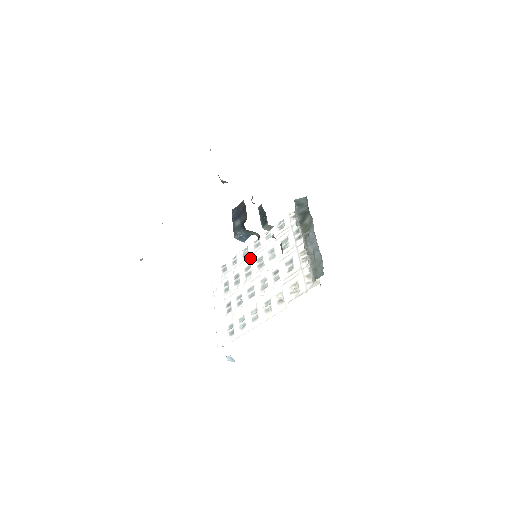
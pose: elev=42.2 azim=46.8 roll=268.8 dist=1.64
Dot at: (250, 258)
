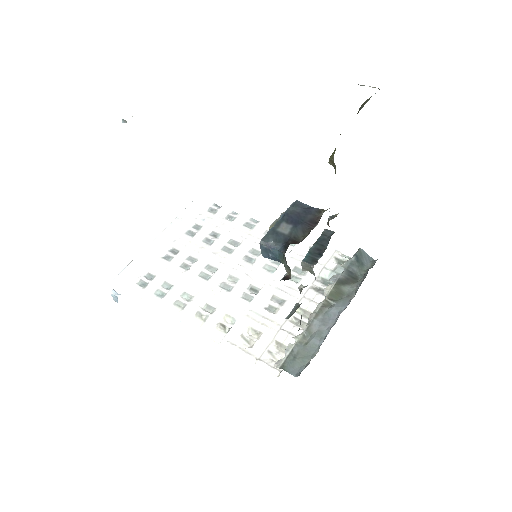
Dot at: (248, 237)
